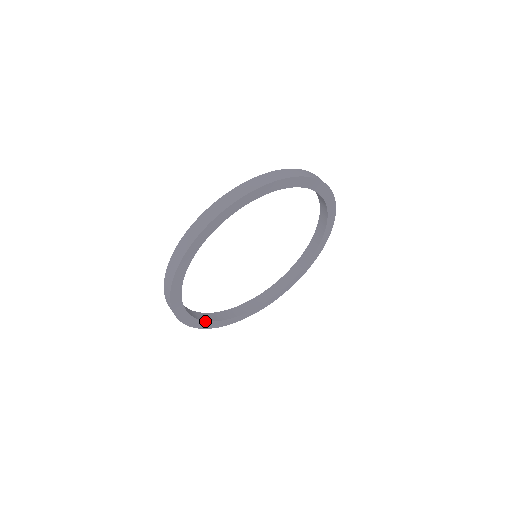
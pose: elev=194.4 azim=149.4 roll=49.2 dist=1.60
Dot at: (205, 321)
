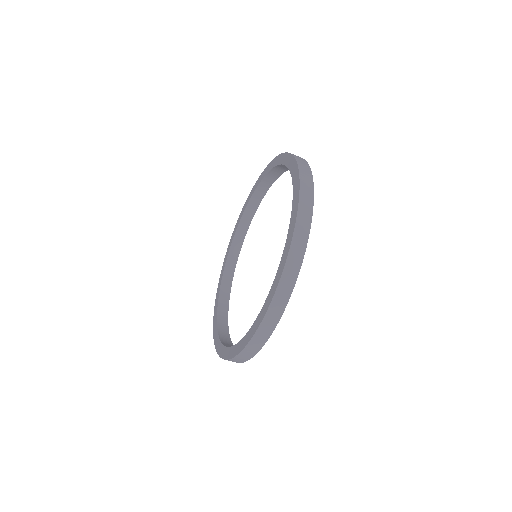
Dot at: occluded
